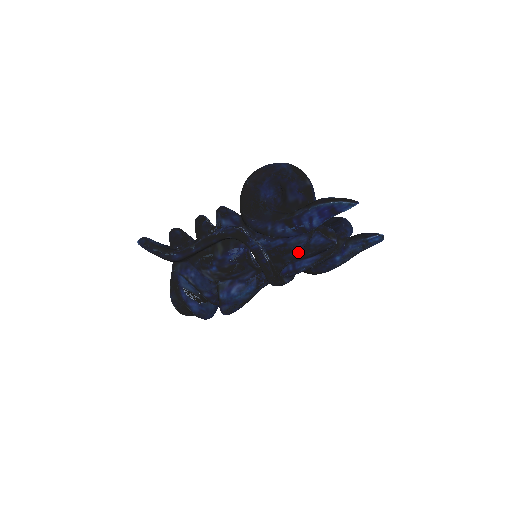
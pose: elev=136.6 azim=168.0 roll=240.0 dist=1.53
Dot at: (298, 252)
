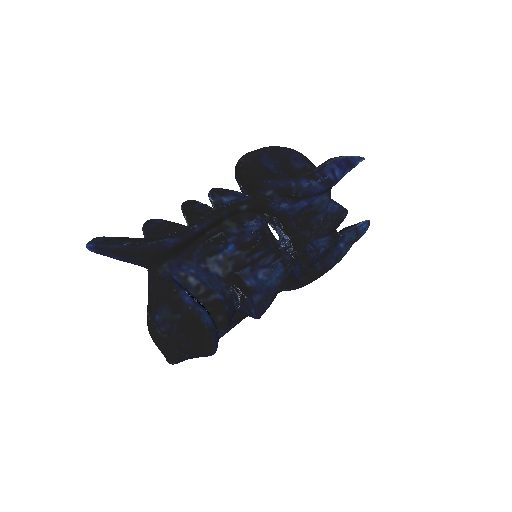
Dot at: (323, 215)
